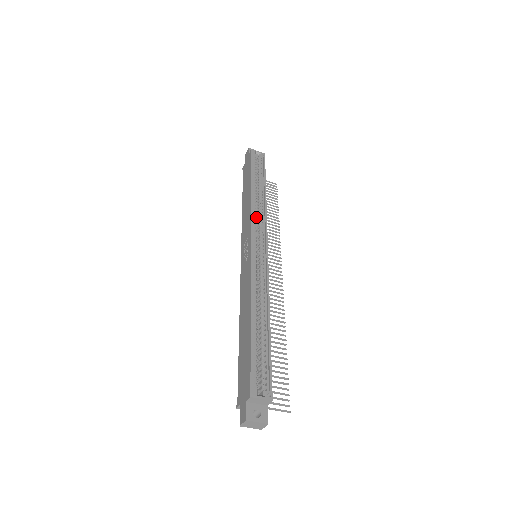
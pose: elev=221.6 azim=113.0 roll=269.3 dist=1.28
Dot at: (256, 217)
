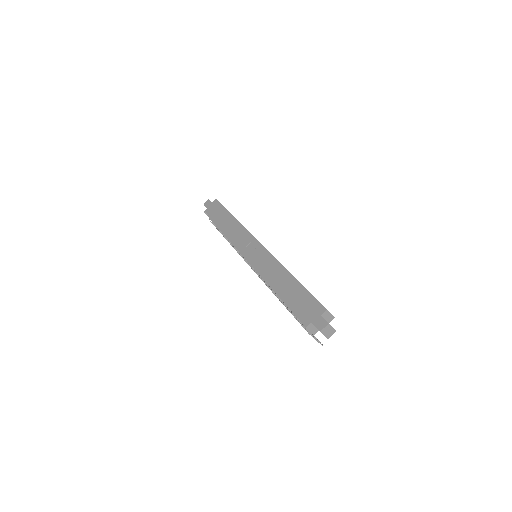
Dot at: occluded
